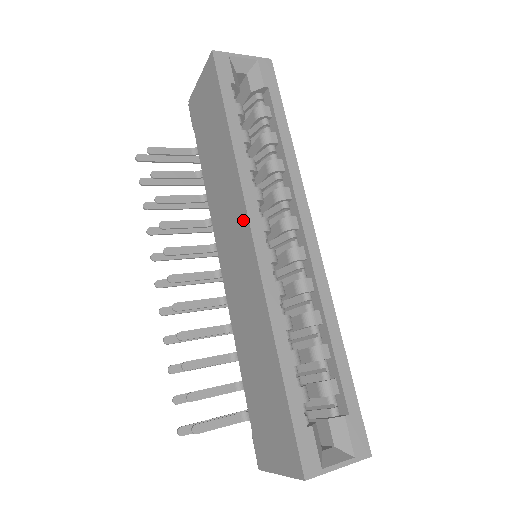
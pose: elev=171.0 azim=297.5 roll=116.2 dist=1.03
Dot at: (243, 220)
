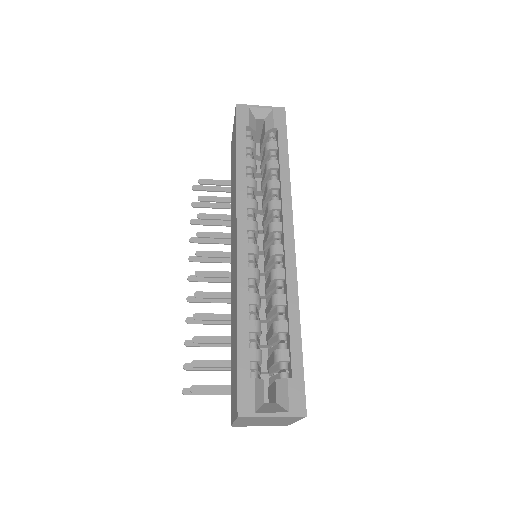
Dot at: (235, 222)
